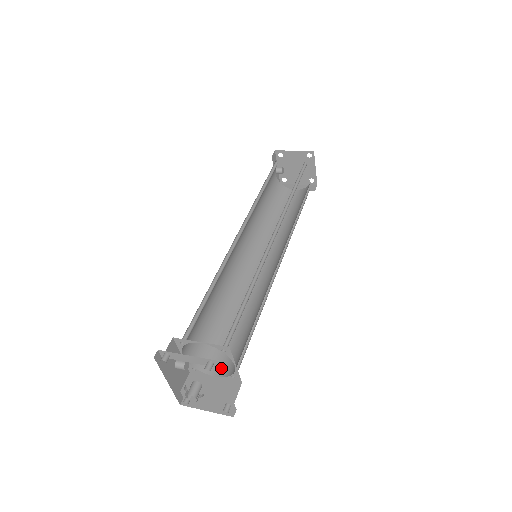
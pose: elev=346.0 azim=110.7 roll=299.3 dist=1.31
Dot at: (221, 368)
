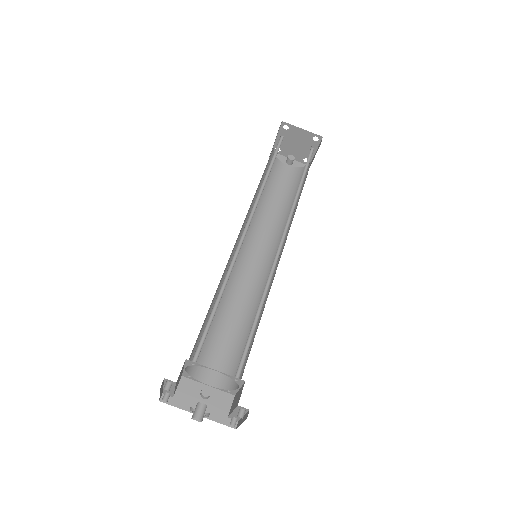
Dot at: (241, 377)
